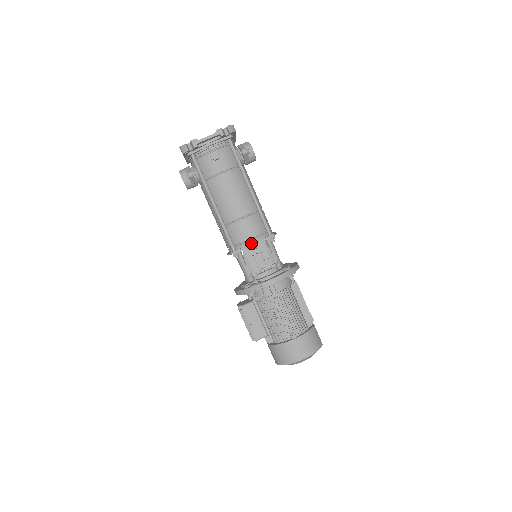
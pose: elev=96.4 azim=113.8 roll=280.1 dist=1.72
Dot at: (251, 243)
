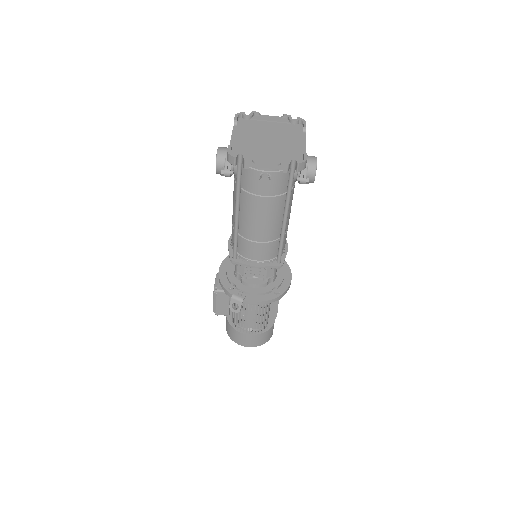
Dot at: (255, 264)
